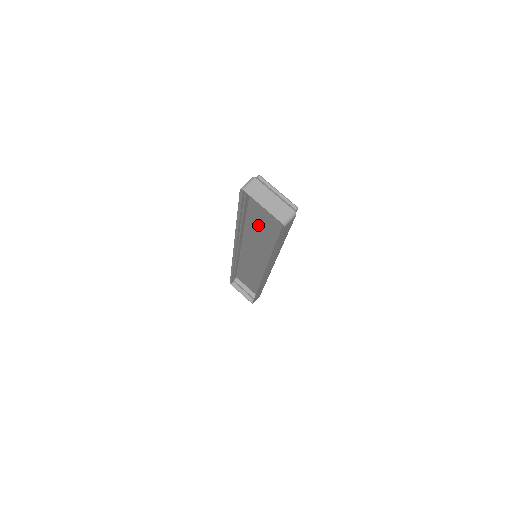
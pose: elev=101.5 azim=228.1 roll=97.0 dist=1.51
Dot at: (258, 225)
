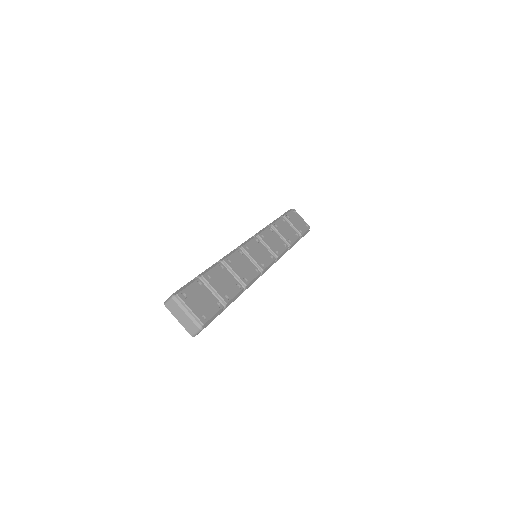
Dot at: occluded
